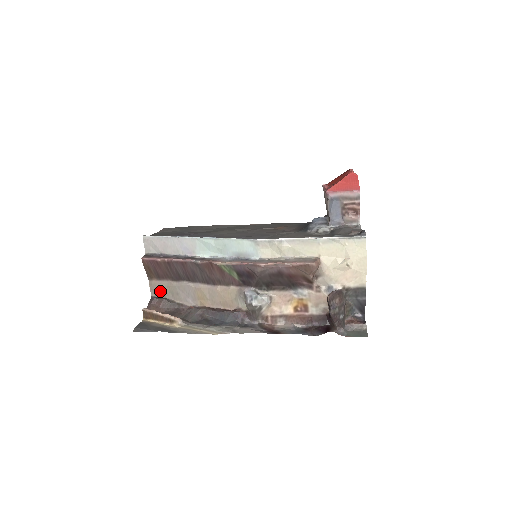
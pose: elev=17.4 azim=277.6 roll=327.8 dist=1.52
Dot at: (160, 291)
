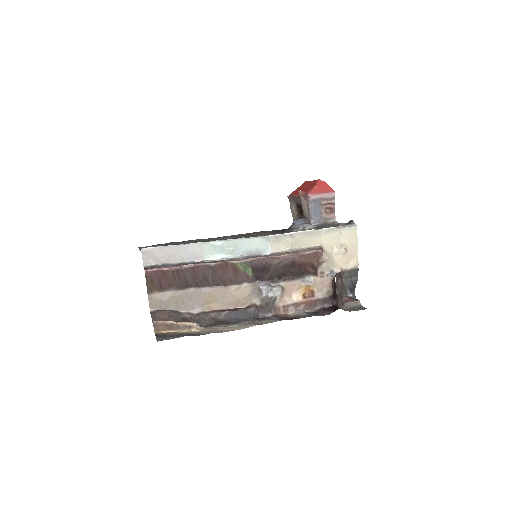
Dot at: (162, 304)
